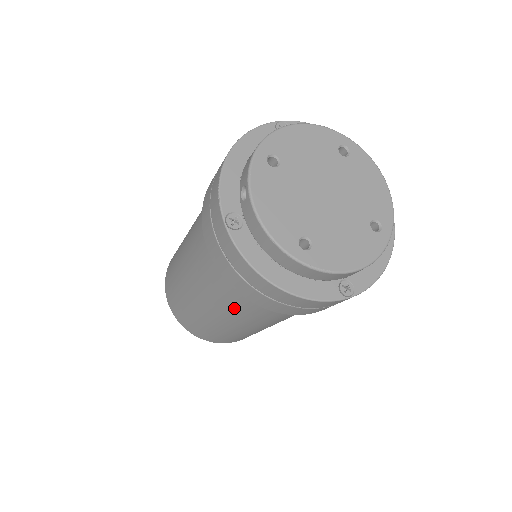
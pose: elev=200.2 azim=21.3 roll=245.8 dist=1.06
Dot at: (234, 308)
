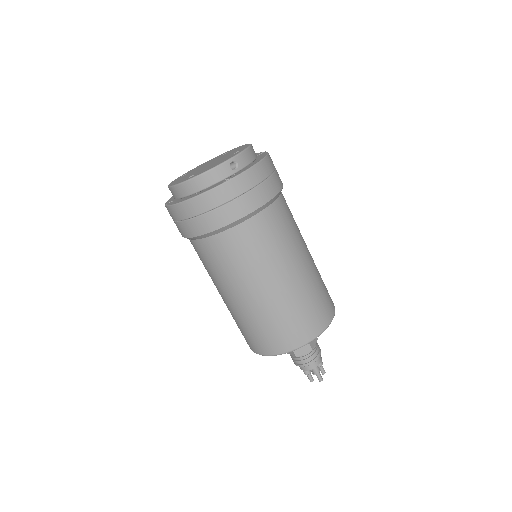
Dot at: (223, 265)
